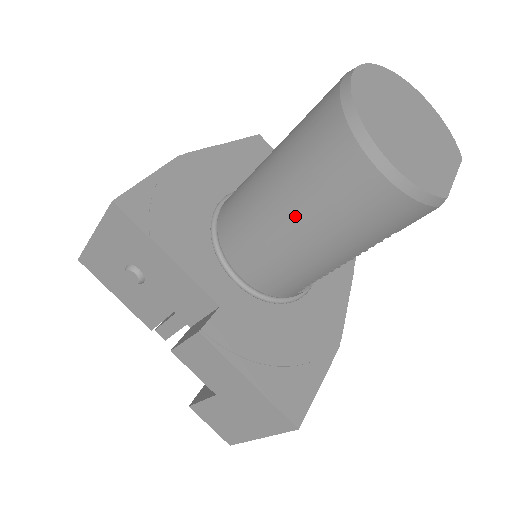
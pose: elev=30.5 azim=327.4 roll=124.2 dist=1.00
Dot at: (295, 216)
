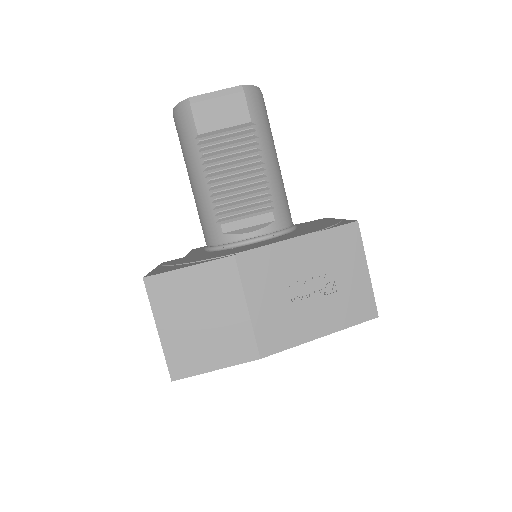
Dot at: occluded
